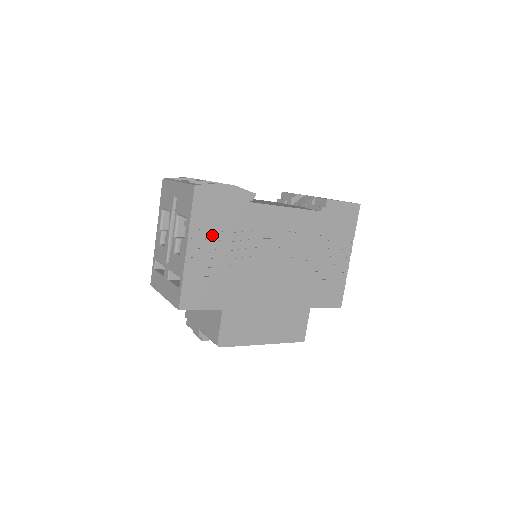
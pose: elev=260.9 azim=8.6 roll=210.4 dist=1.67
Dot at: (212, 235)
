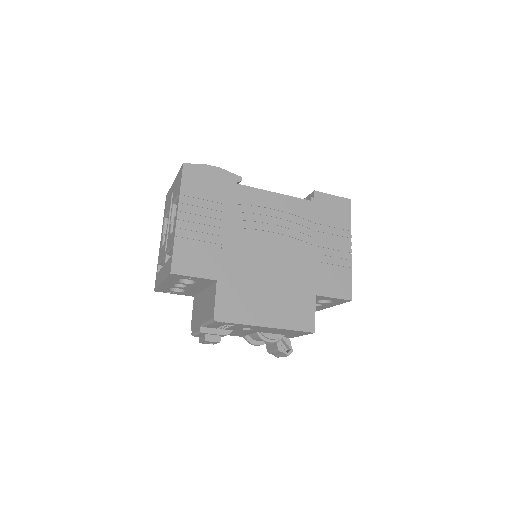
Dot at: (202, 207)
